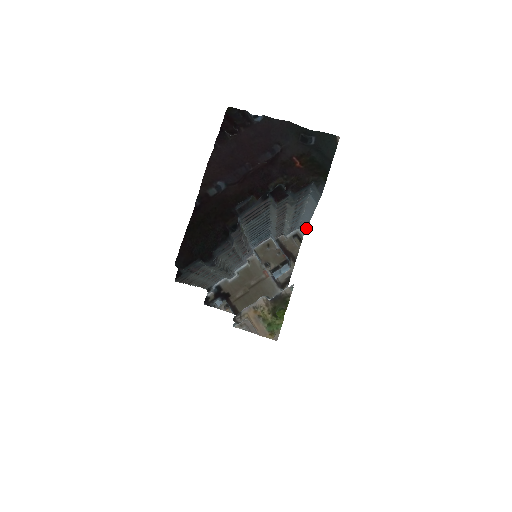
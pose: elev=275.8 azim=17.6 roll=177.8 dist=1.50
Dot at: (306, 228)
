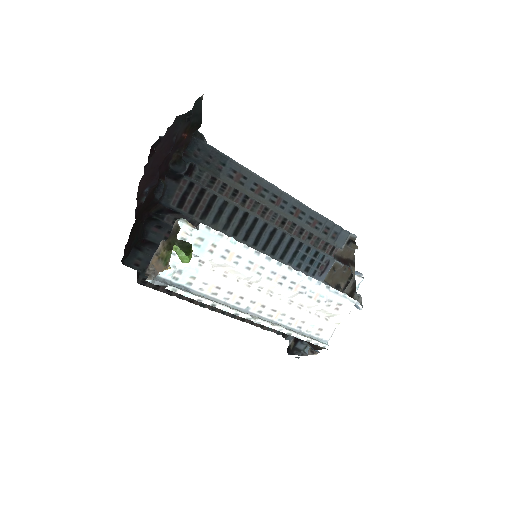
Dot at: (326, 218)
